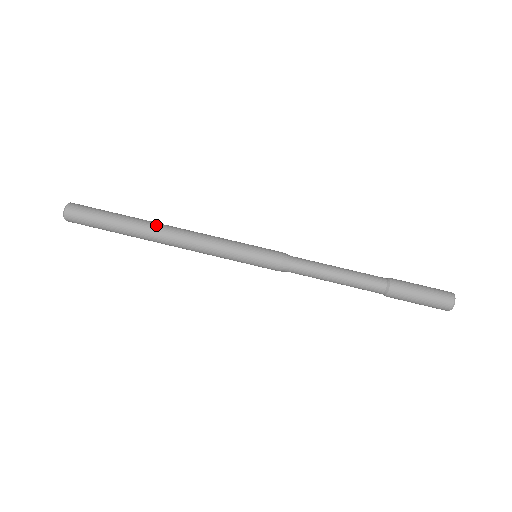
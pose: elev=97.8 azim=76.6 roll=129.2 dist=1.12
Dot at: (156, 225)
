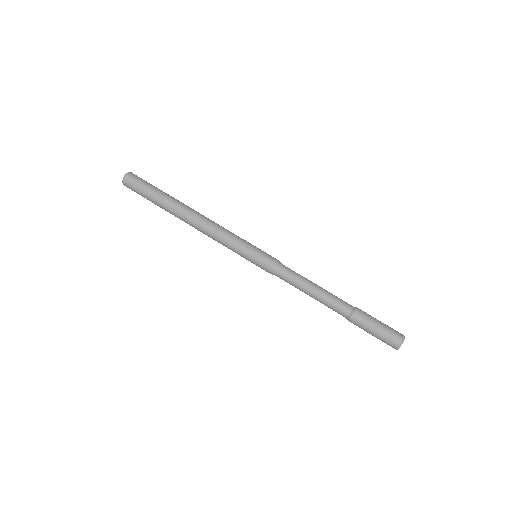
Dot at: (188, 208)
